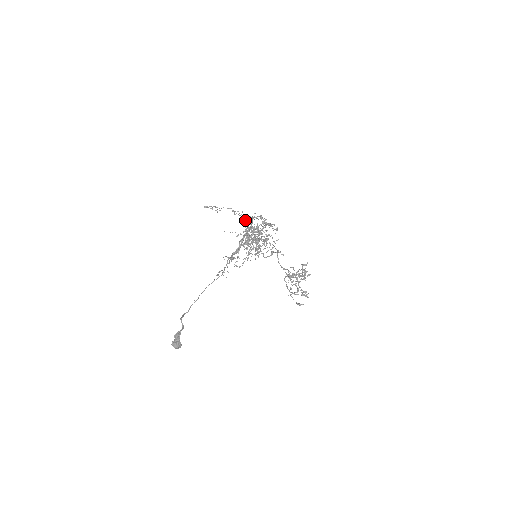
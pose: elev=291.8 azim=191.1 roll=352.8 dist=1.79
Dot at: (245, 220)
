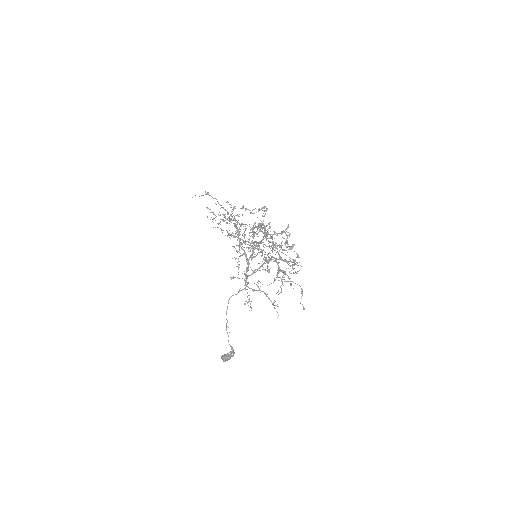
Dot at: (268, 262)
